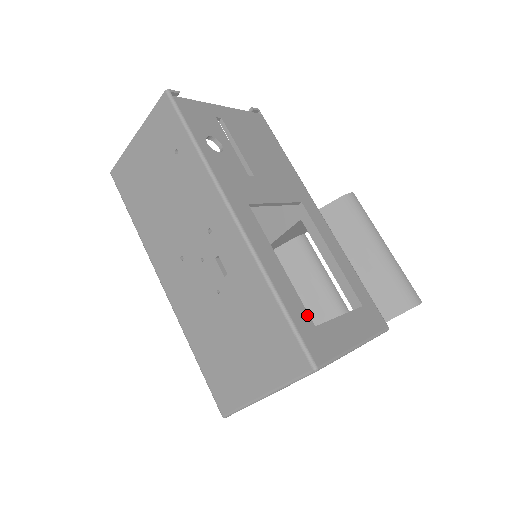
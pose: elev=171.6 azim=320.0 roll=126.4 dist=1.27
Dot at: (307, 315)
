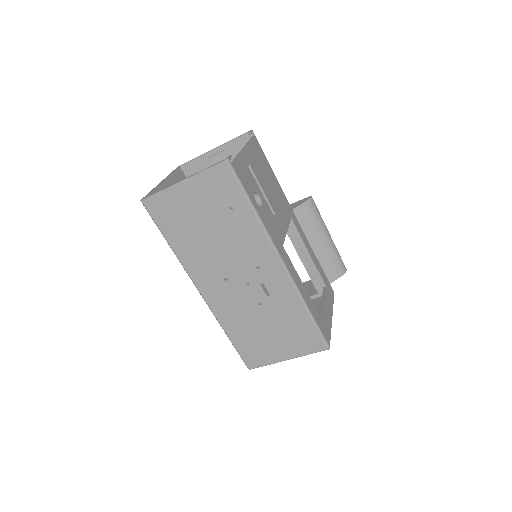
Dot at: (319, 315)
